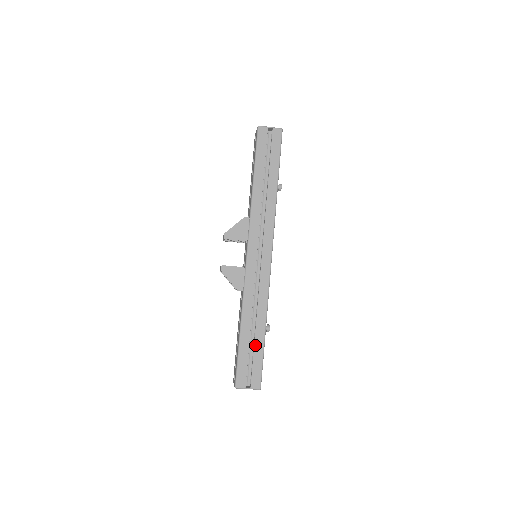
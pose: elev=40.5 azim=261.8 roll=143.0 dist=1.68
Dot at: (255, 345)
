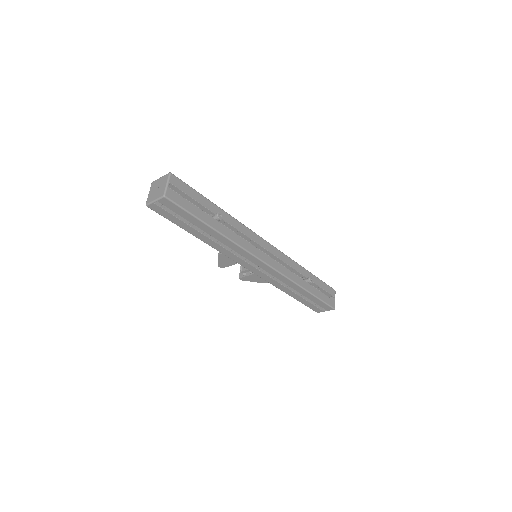
Dot at: (308, 298)
